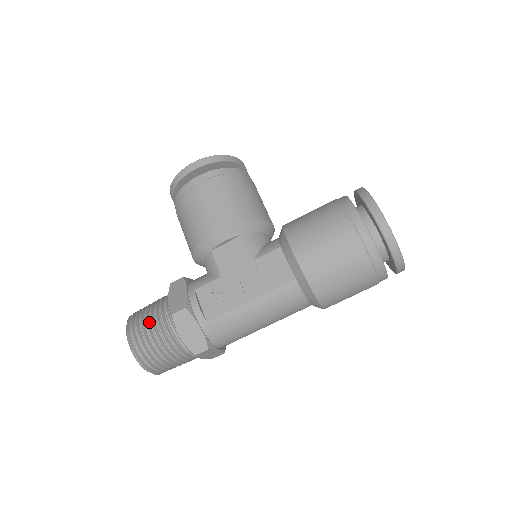
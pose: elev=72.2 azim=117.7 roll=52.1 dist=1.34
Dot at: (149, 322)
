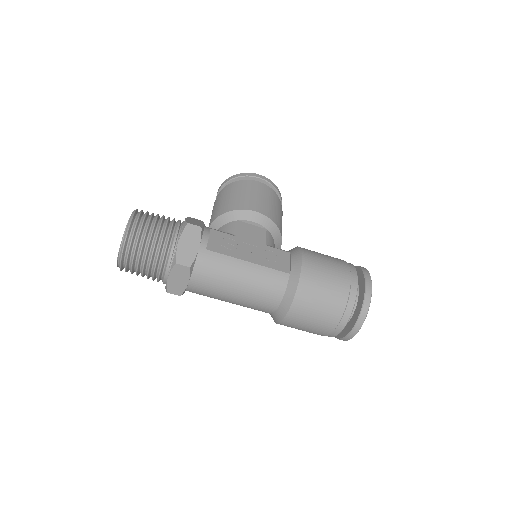
Dot at: (158, 219)
